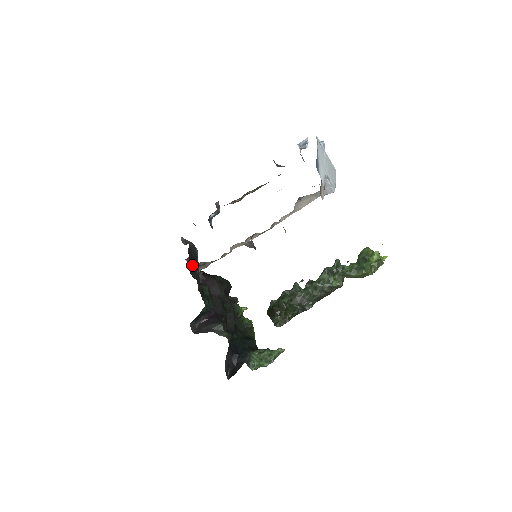
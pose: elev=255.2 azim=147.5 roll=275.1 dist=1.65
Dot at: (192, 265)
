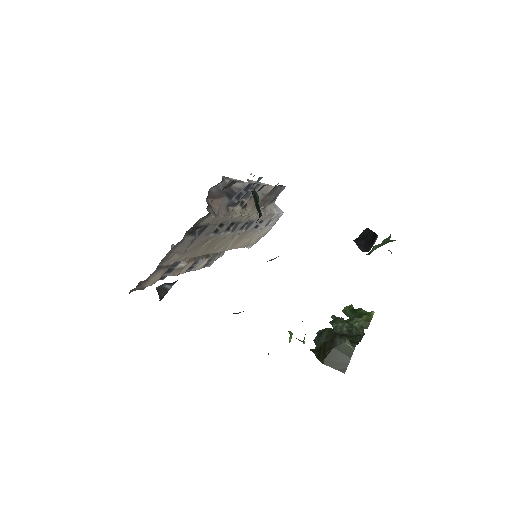
Dot at: occluded
